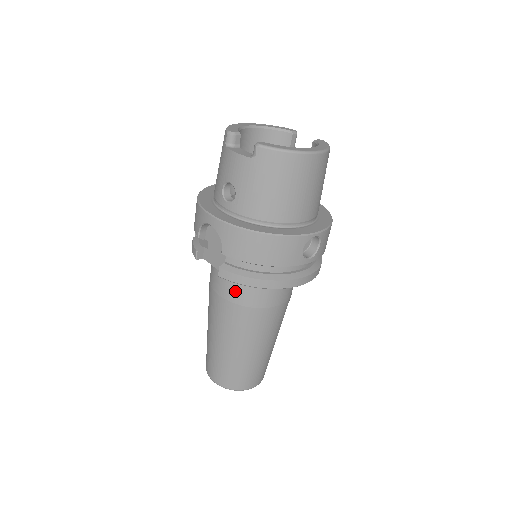
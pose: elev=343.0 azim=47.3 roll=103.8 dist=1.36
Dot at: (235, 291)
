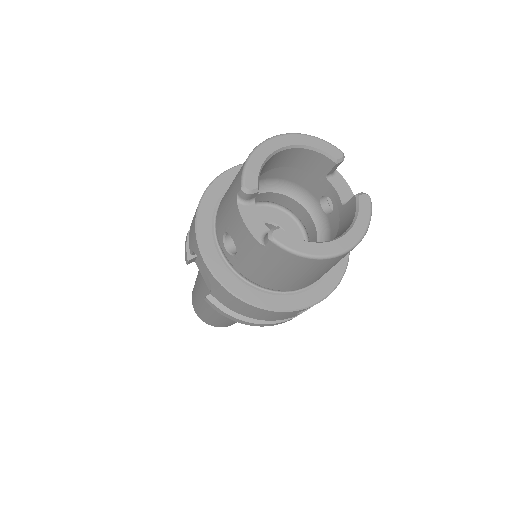
Dot at: occluded
